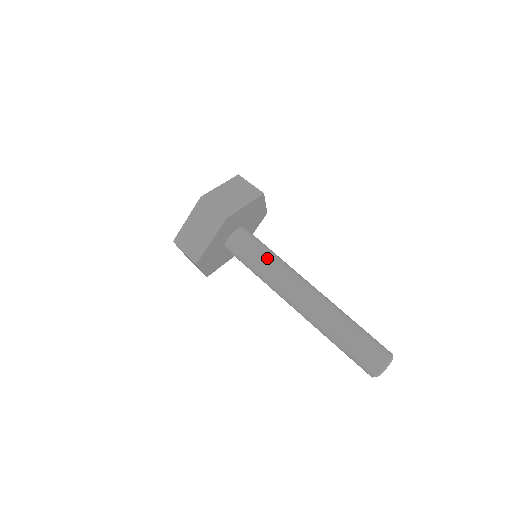
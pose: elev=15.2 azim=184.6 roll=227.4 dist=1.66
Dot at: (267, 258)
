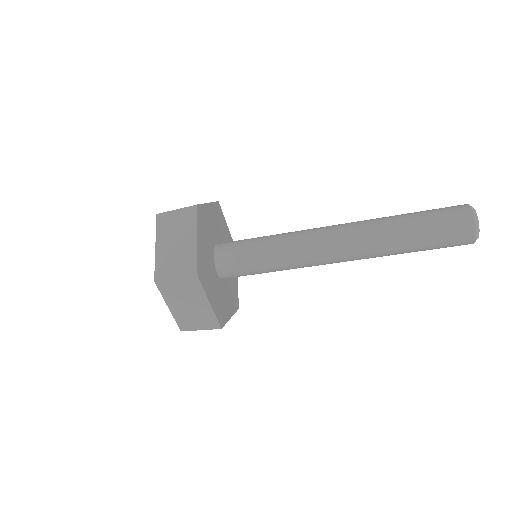
Dot at: (268, 237)
